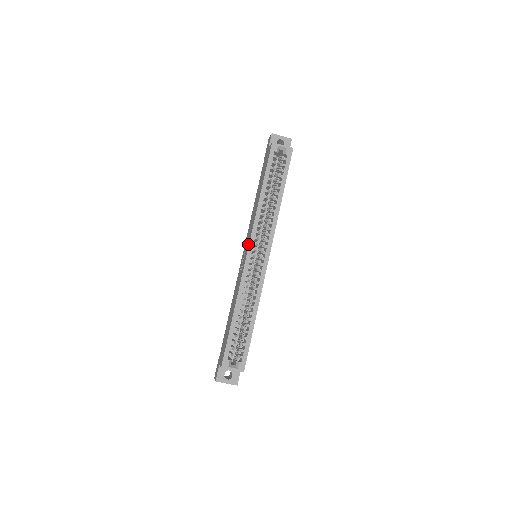
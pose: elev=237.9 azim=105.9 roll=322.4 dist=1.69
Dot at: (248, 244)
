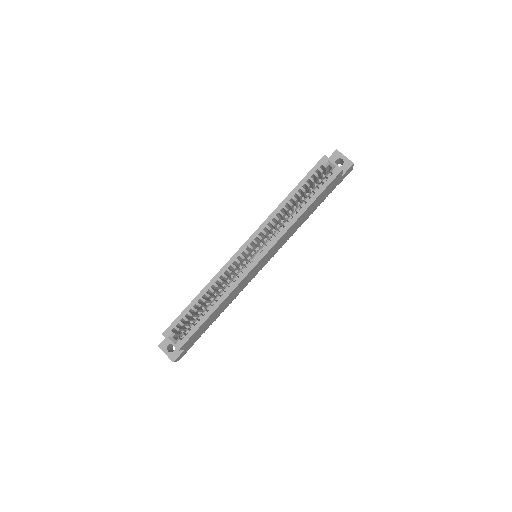
Dot at: (249, 238)
